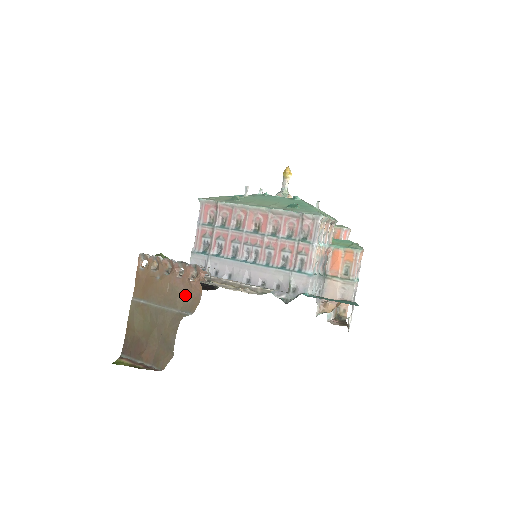
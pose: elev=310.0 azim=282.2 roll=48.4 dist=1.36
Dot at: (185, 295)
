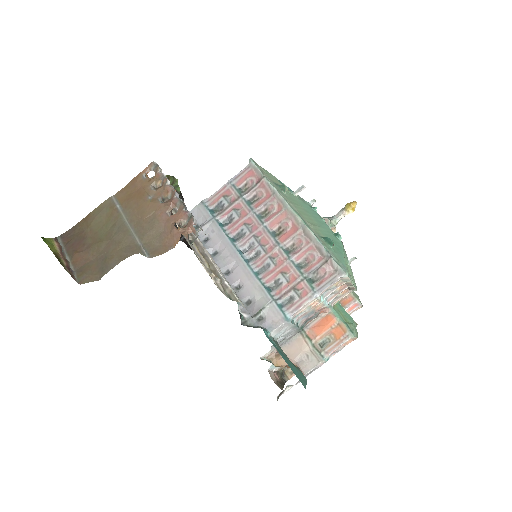
Dot at: (159, 235)
